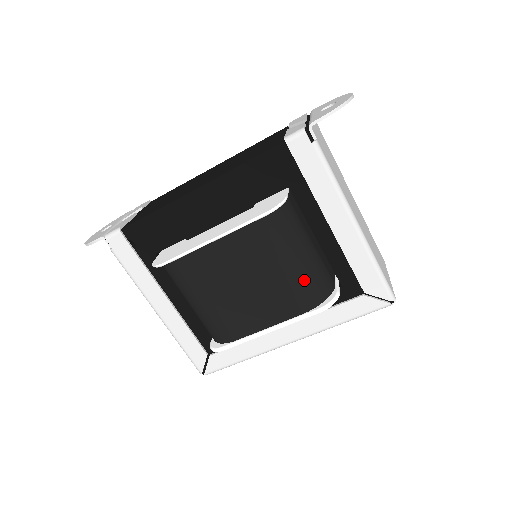
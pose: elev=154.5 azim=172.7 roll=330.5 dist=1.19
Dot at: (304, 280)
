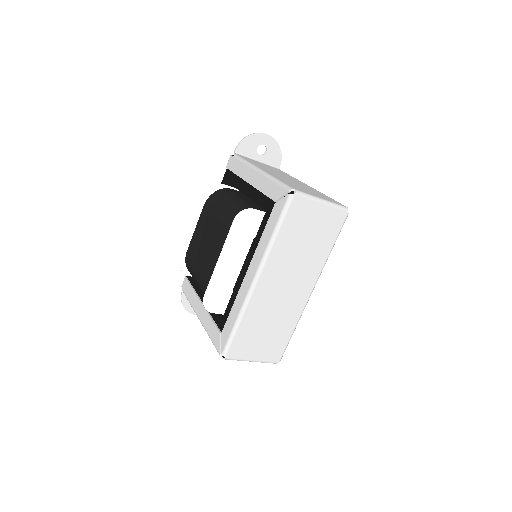
Dot at: (229, 213)
